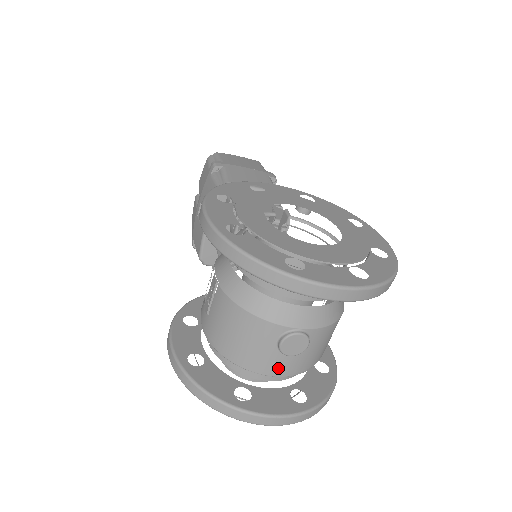
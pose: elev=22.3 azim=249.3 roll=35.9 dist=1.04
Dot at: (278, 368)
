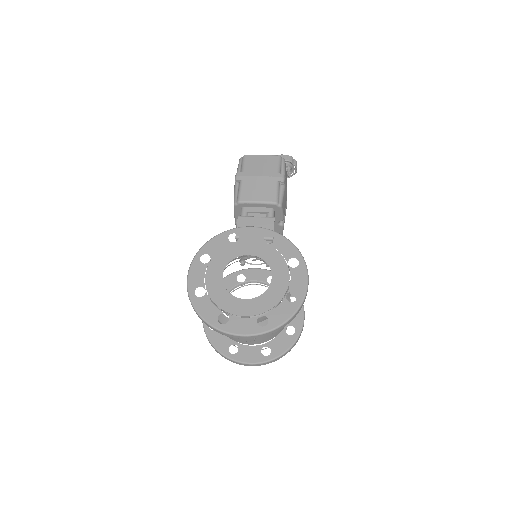
Dot at: (246, 343)
